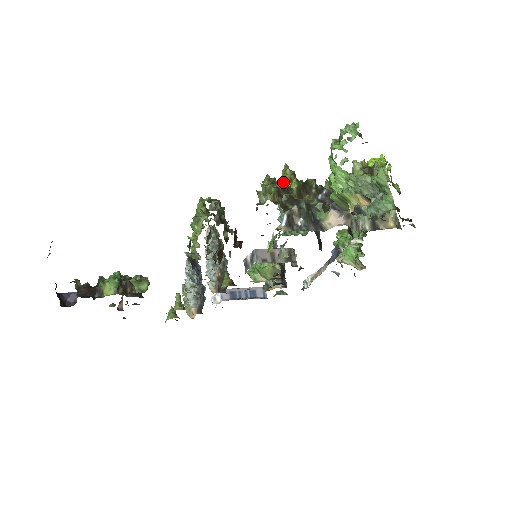
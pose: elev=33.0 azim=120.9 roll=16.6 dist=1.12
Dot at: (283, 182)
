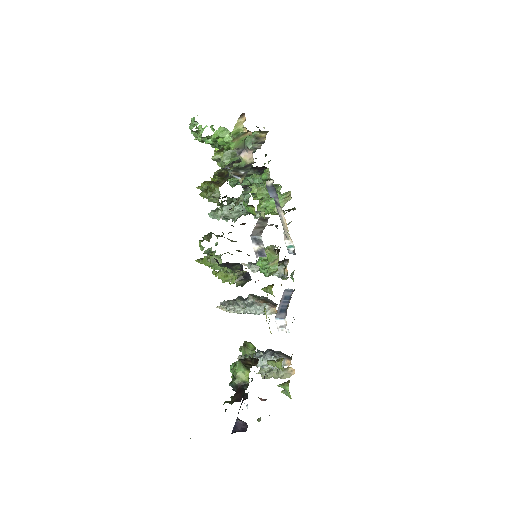
Dot at: occluded
